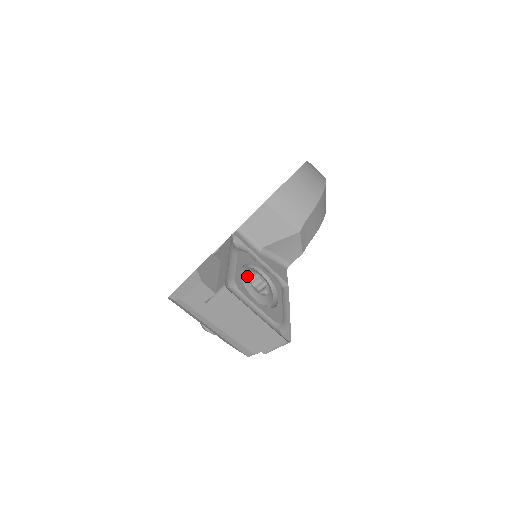
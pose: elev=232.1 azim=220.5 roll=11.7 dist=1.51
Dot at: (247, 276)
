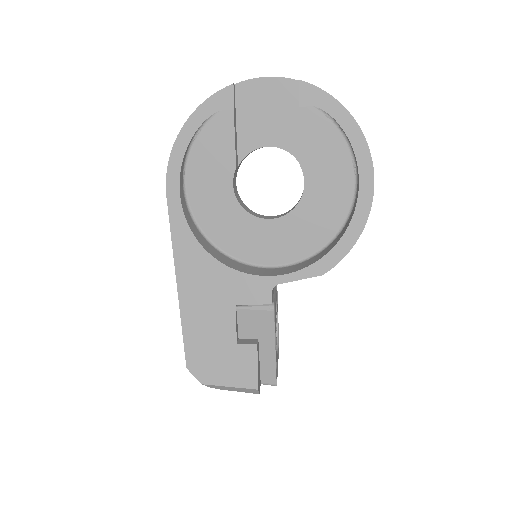
Dot at: (276, 338)
